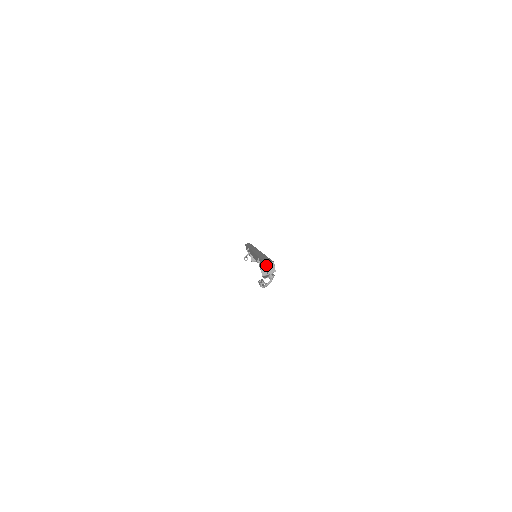
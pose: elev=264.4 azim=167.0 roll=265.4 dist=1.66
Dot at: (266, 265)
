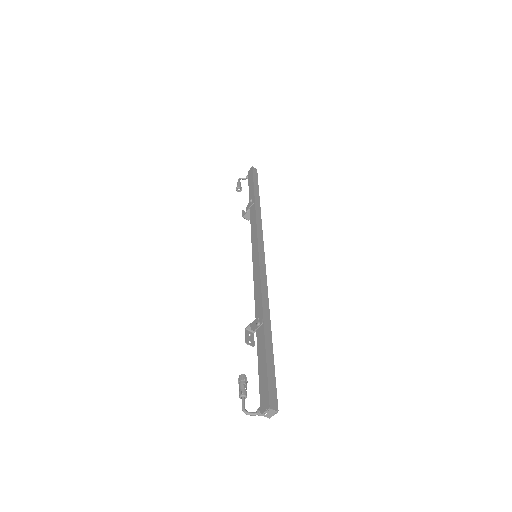
Dot at: (269, 409)
